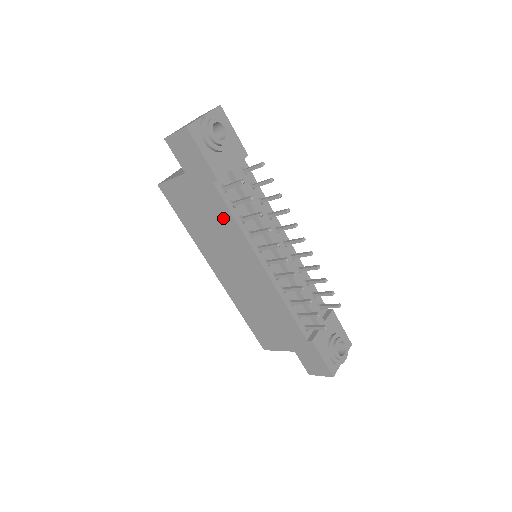
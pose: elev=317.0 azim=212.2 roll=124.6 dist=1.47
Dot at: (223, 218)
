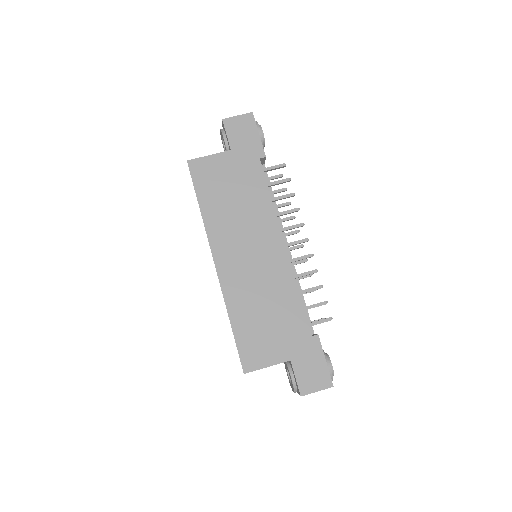
Dot at: (256, 193)
